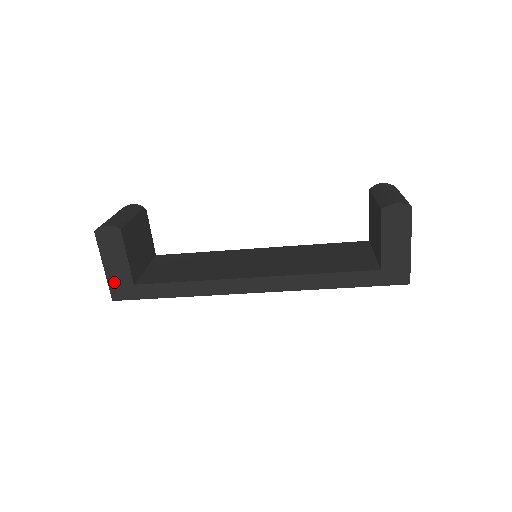
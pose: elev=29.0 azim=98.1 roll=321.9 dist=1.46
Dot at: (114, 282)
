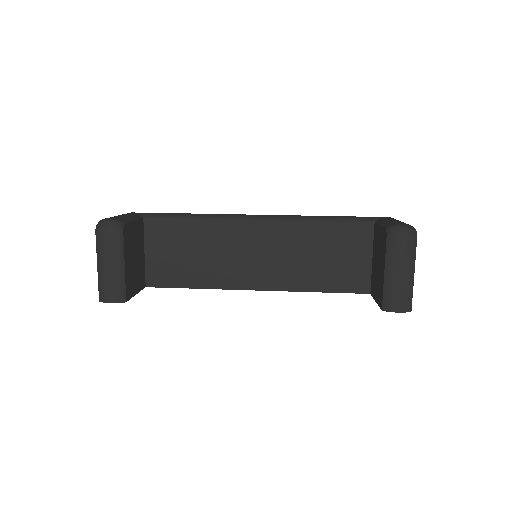
Dot at: occluded
